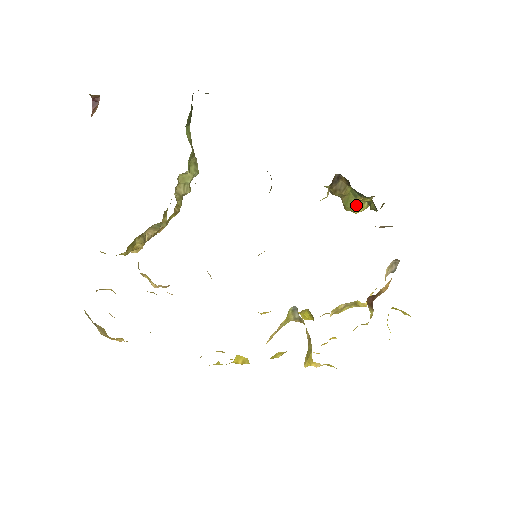
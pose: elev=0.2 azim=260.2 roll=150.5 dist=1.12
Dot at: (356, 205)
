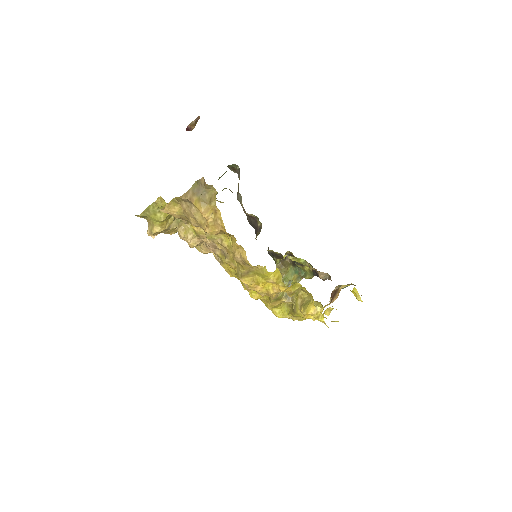
Dot at: occluded
